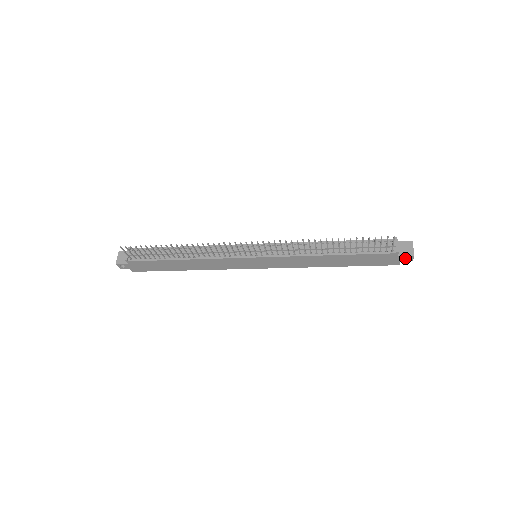
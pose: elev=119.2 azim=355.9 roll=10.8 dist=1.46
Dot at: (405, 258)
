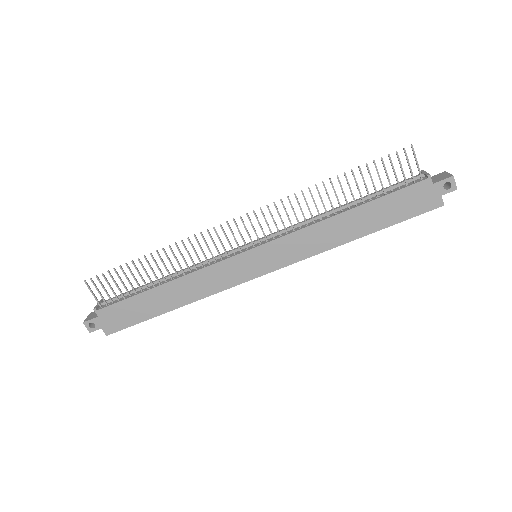
Dot at: (445, 189)
